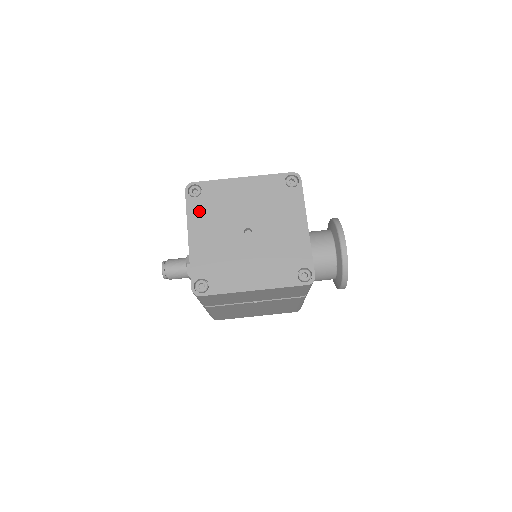
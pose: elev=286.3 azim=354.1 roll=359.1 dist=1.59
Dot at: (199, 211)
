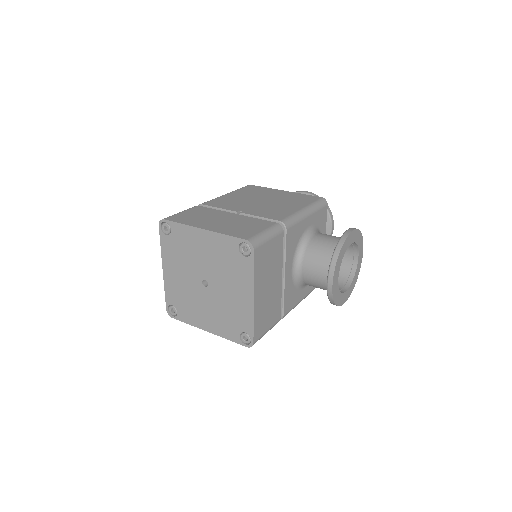
Dot at: (169, 249)
